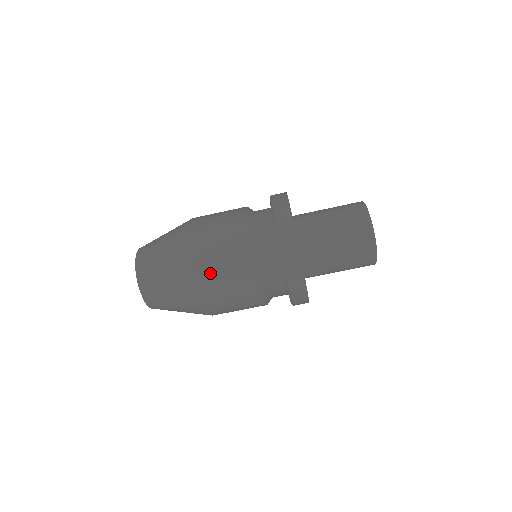
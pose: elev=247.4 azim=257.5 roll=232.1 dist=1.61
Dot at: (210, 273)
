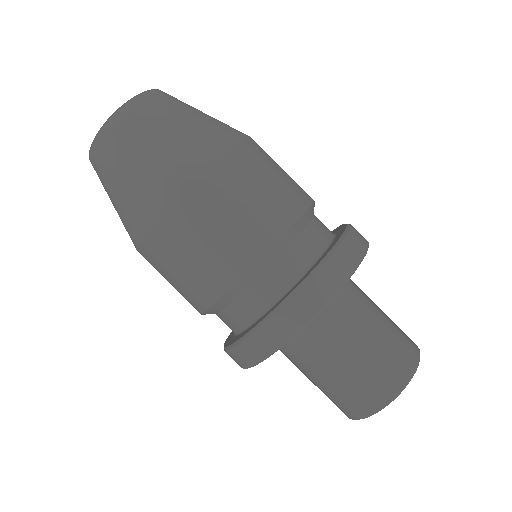
Dot at: (240, 170)
